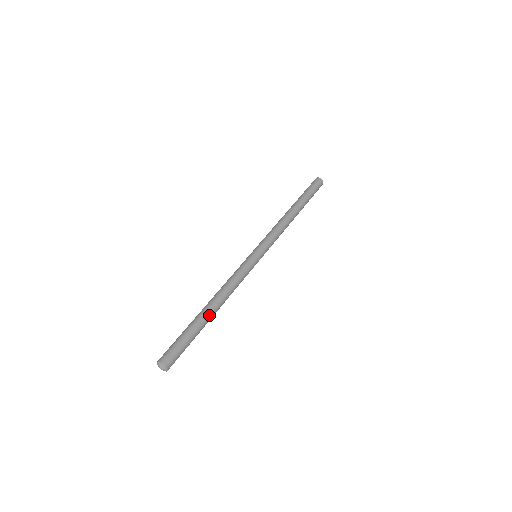
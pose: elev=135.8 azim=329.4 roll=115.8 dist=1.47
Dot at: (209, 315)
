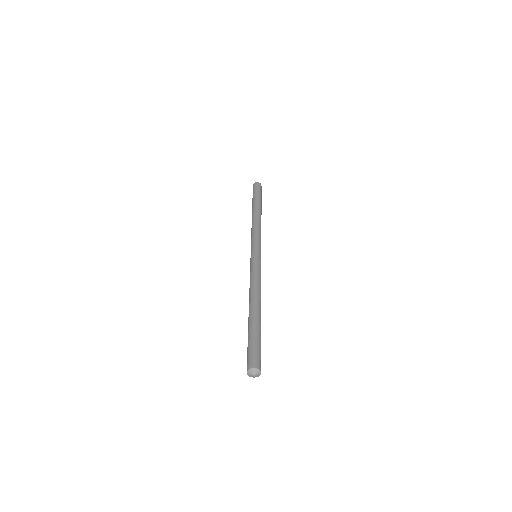
Dot at: (256, 312)
